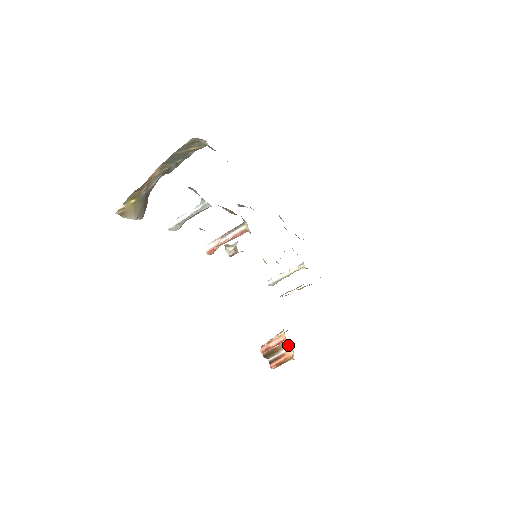
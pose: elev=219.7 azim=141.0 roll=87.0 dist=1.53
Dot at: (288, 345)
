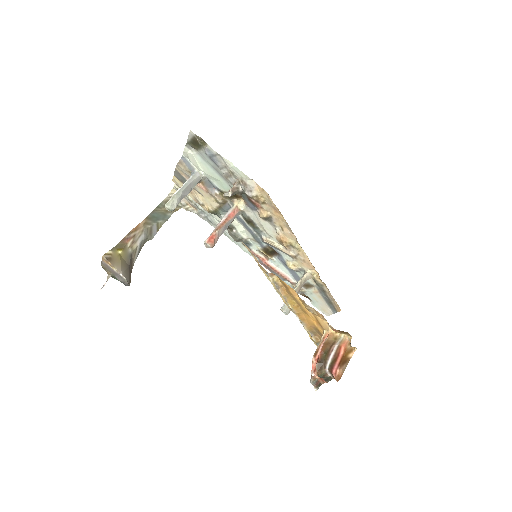
Dot at: (338, 336)
